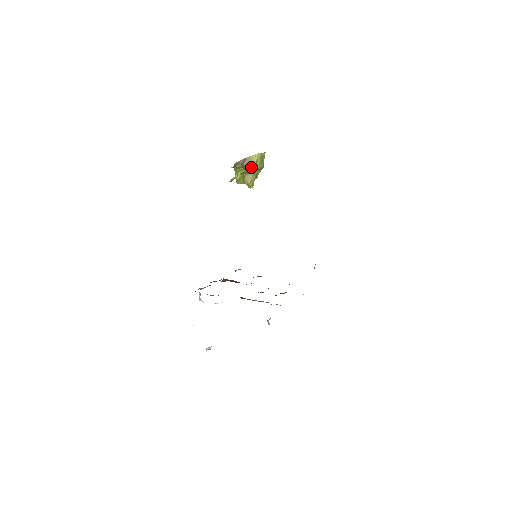
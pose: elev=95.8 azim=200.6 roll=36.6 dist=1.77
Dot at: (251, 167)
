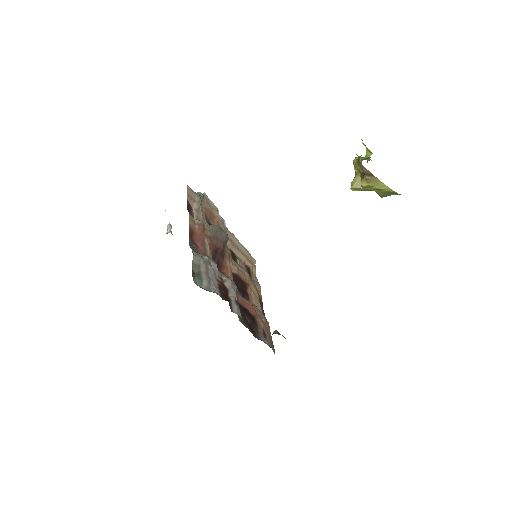
Dot at: (368, 186)
